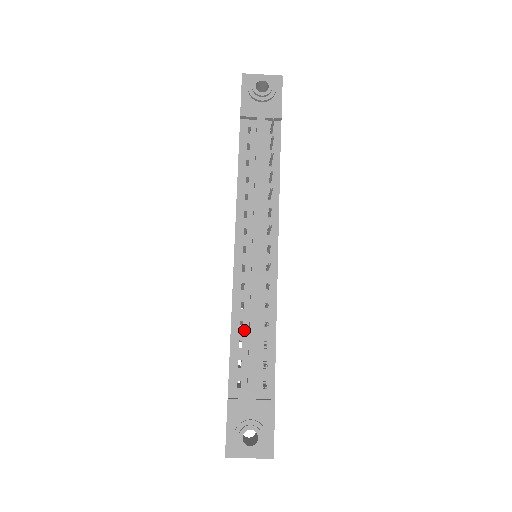
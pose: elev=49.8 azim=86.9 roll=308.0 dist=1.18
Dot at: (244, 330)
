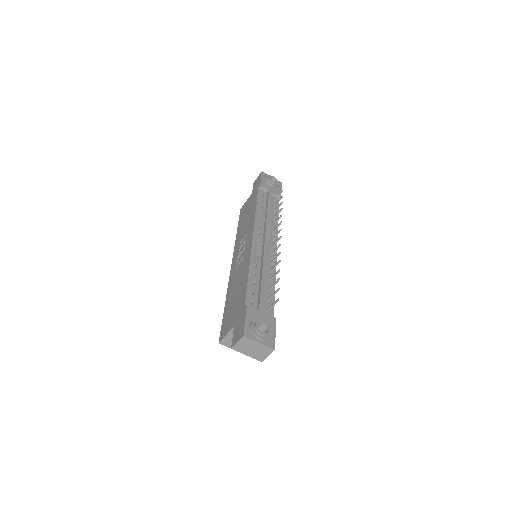
Dot at: (256, 277)
